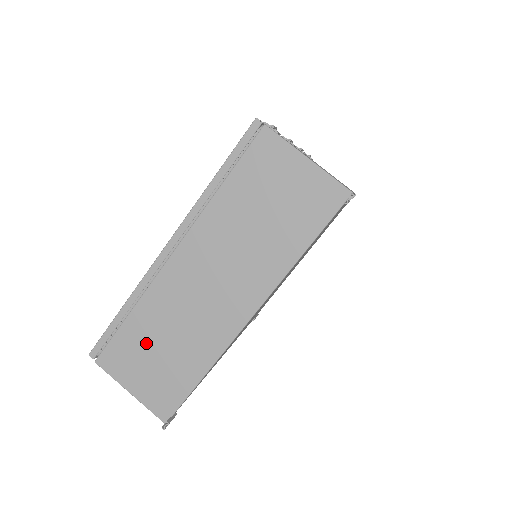
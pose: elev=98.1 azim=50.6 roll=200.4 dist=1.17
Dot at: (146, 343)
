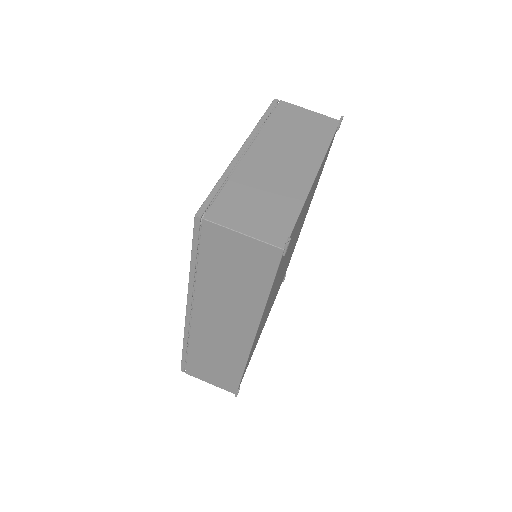
Dot at: (246, 198)
